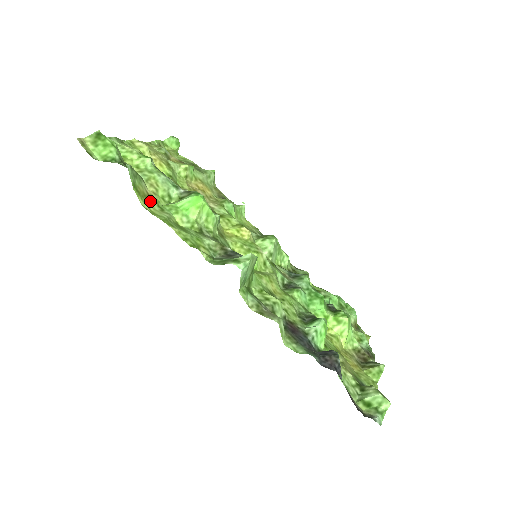
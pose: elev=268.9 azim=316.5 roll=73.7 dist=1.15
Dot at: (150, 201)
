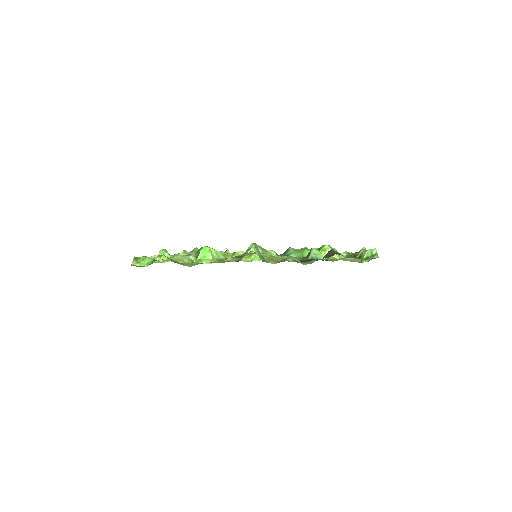
Dot at: occluded
